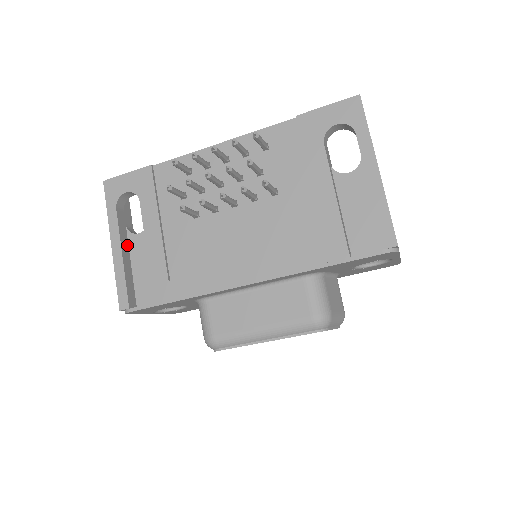
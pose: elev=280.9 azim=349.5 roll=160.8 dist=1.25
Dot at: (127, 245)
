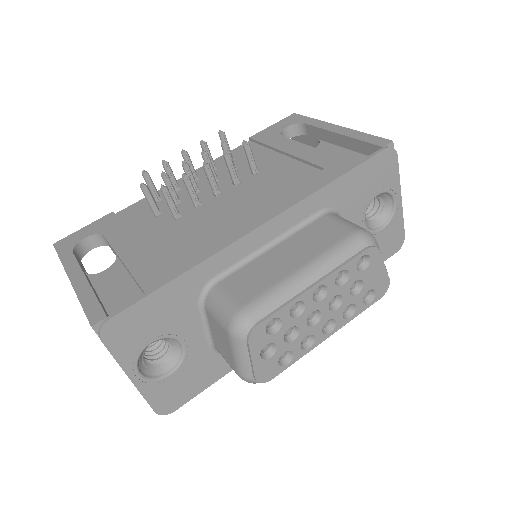
Dot at: occluded
